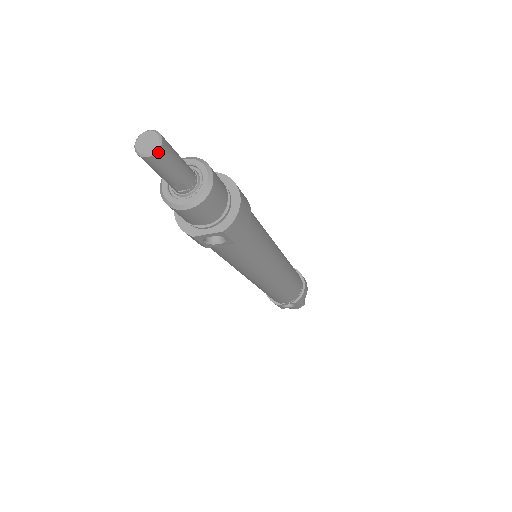
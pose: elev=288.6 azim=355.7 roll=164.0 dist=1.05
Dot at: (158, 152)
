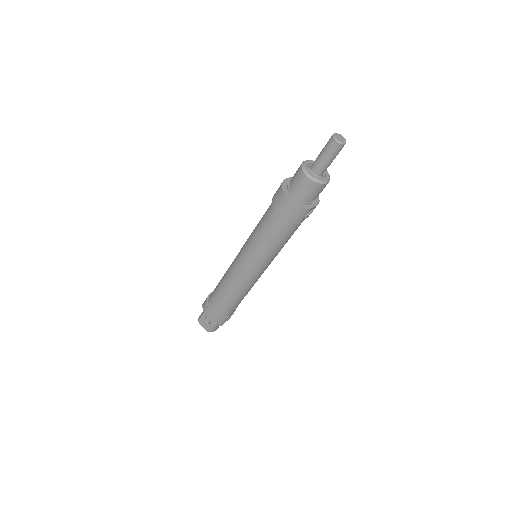
Dot at: (345, 142)
